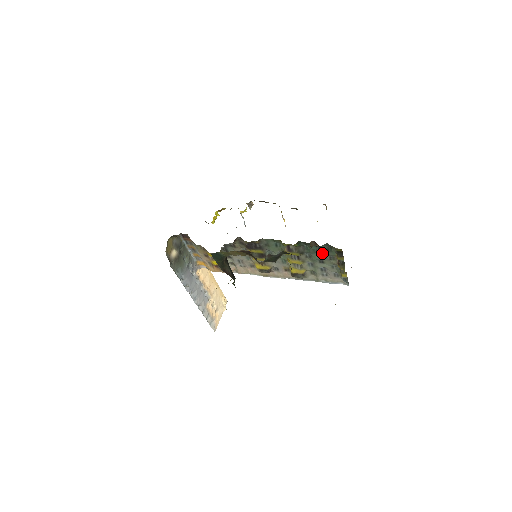
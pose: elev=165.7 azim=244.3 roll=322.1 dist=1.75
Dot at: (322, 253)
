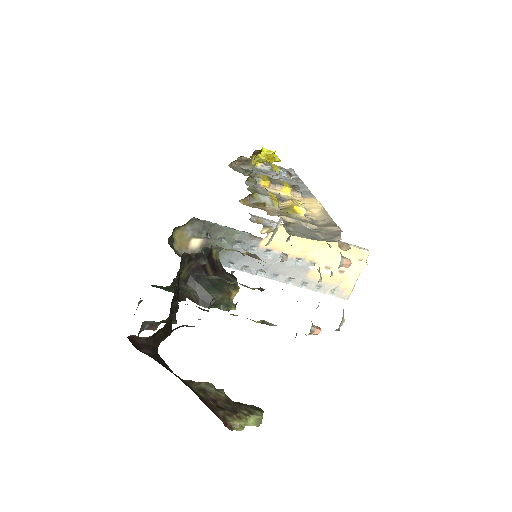
Dot at: occluded
